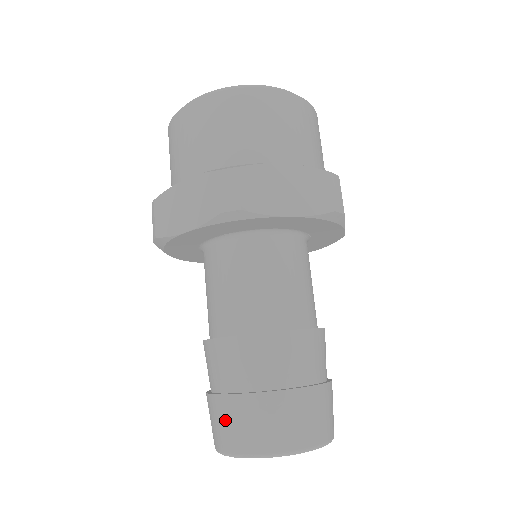
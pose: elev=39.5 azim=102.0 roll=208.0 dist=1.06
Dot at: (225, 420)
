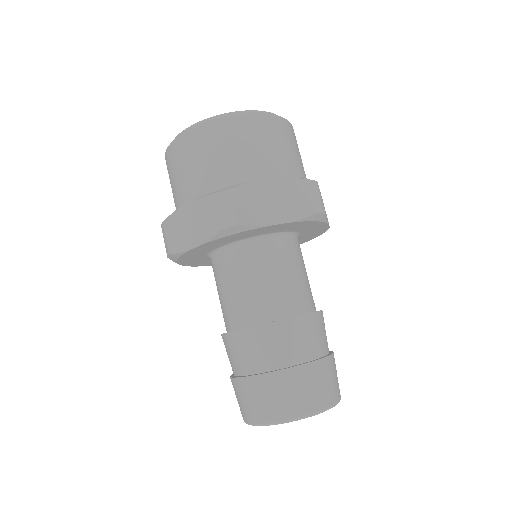
Dot at: (249, 397)
